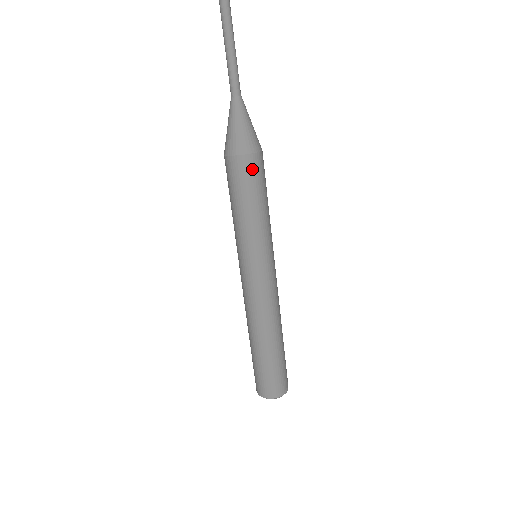
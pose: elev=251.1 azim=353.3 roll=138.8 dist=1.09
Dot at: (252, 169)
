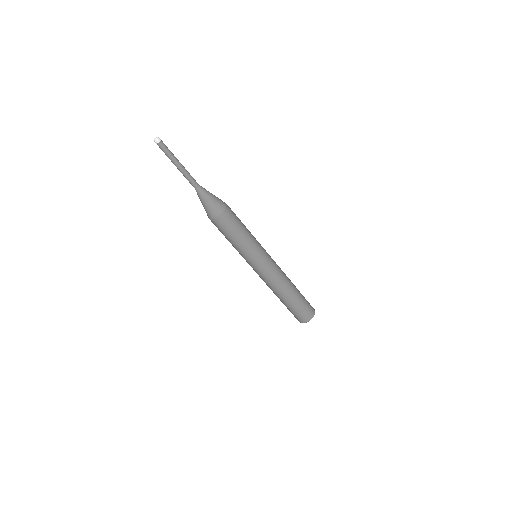
Dot at: (219, 225)
